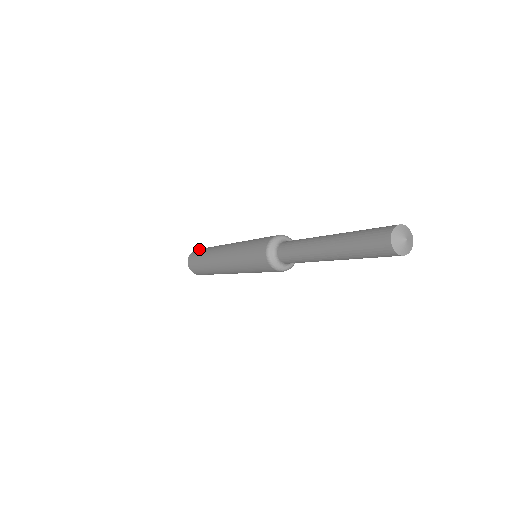
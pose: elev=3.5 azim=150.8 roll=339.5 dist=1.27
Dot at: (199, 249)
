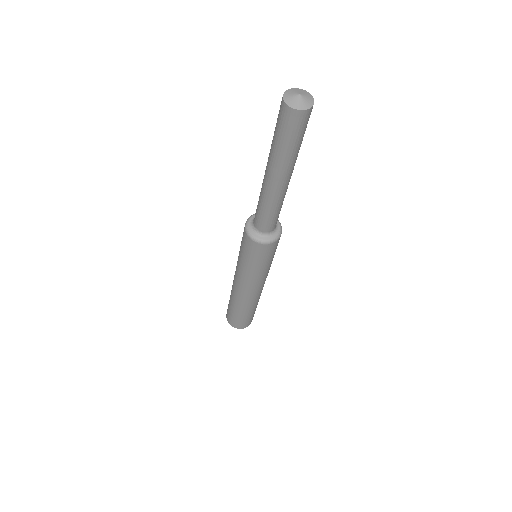
Dot at: occluded
